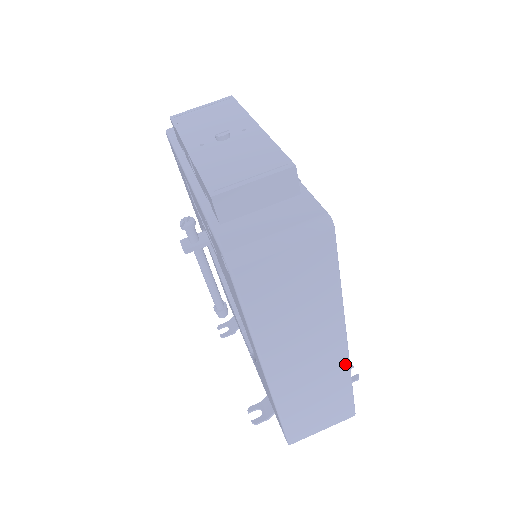
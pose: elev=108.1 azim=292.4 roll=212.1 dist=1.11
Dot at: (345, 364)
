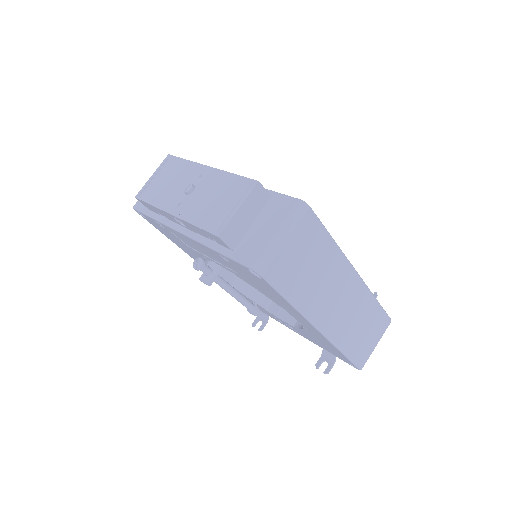
Dot at: (365, 290)
